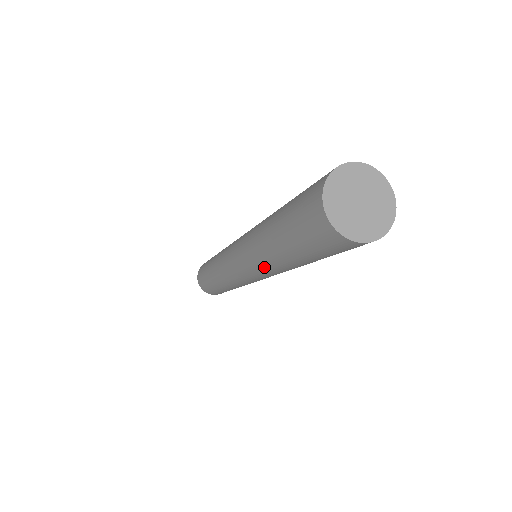
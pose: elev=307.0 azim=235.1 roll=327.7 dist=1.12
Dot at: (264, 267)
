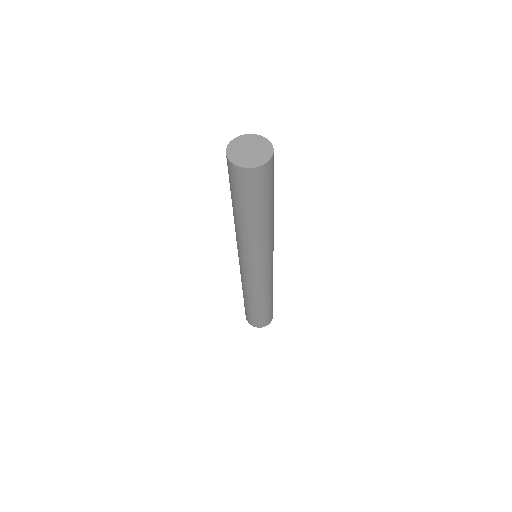
Dot at: (236, 235)
